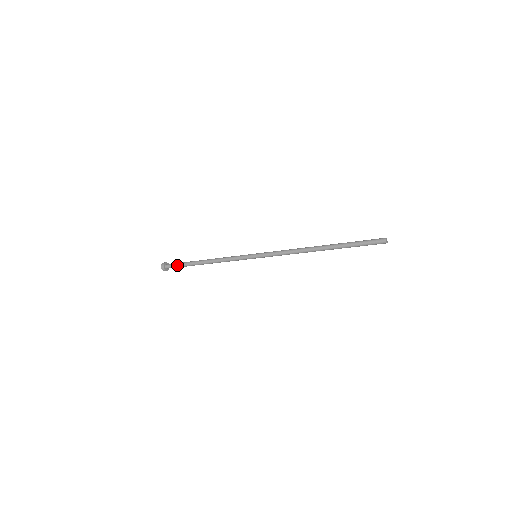
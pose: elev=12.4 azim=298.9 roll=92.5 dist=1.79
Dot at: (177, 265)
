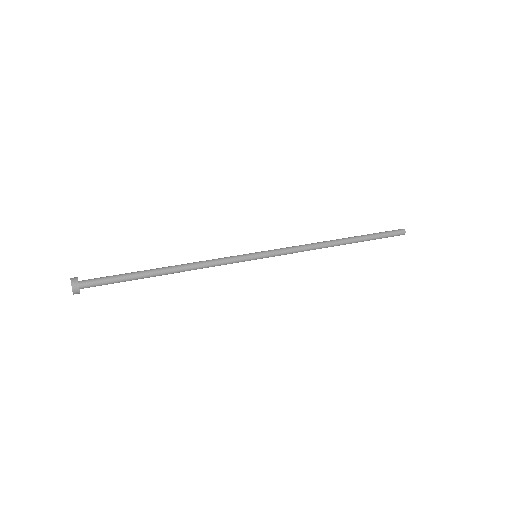
Dot at: (109, 282)
